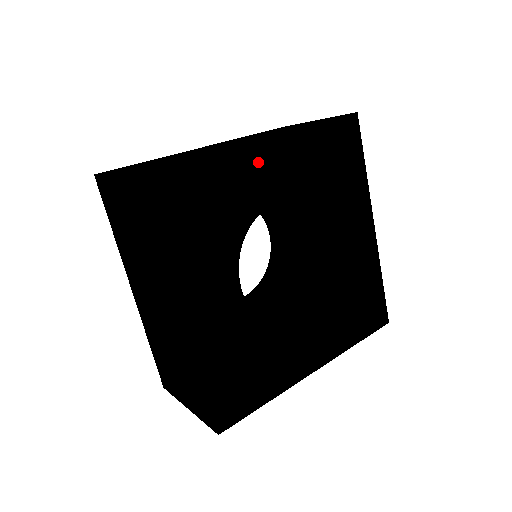
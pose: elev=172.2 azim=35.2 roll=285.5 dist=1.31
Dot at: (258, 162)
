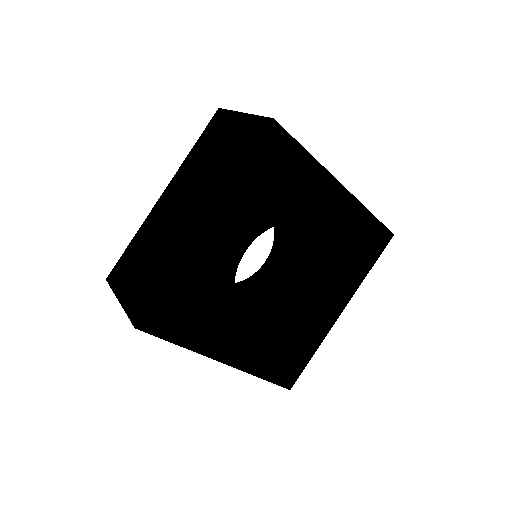
Dot at: (211, 245)
